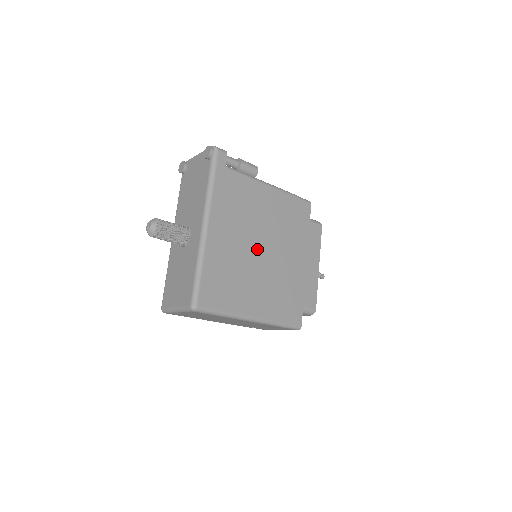
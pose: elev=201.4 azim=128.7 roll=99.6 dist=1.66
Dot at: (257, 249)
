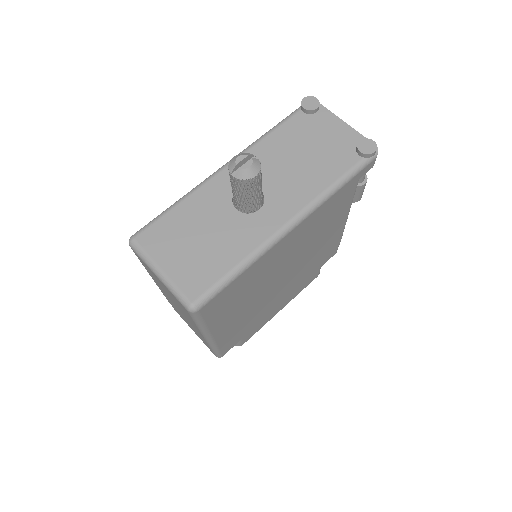
Dot at: (282, 274)
